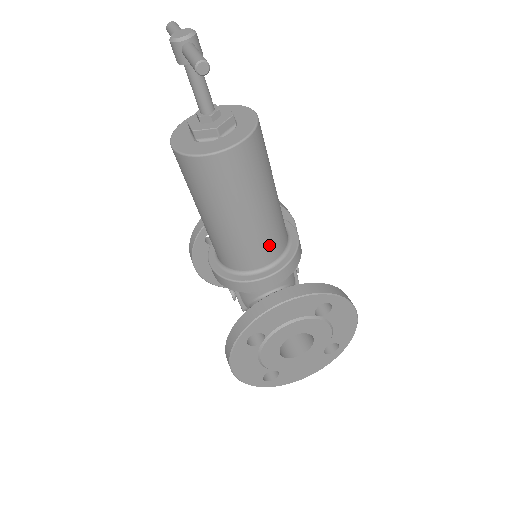
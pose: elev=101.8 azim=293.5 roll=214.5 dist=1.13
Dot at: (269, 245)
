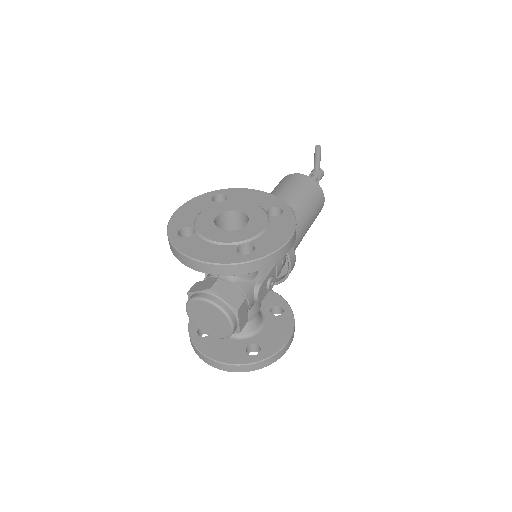
Dot at: occluded
